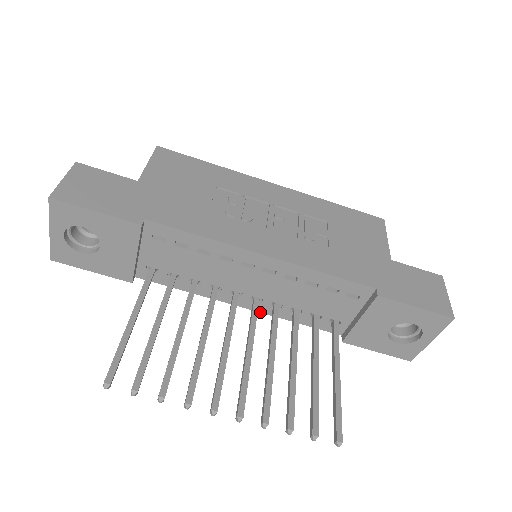
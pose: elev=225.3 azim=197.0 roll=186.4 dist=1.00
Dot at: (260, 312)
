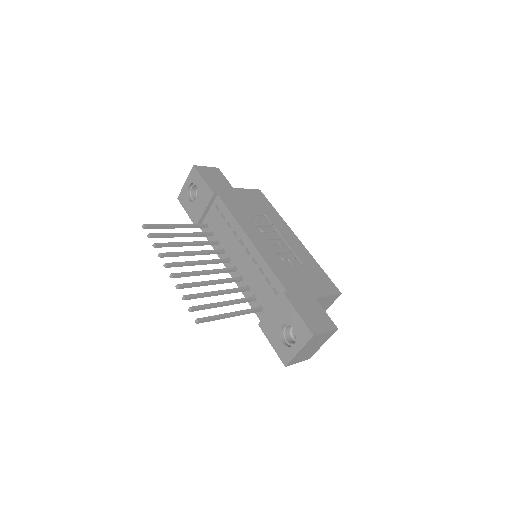
Dot at: occluded
